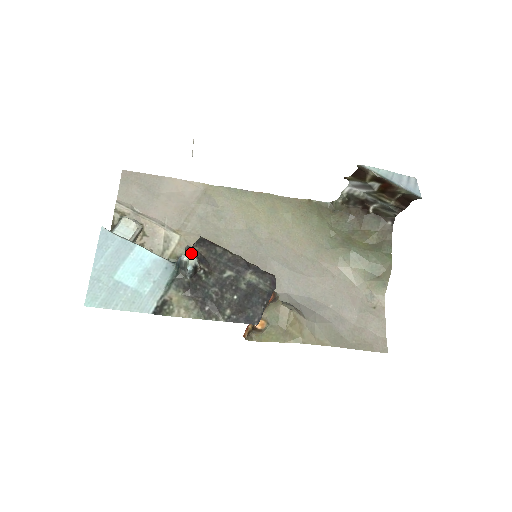
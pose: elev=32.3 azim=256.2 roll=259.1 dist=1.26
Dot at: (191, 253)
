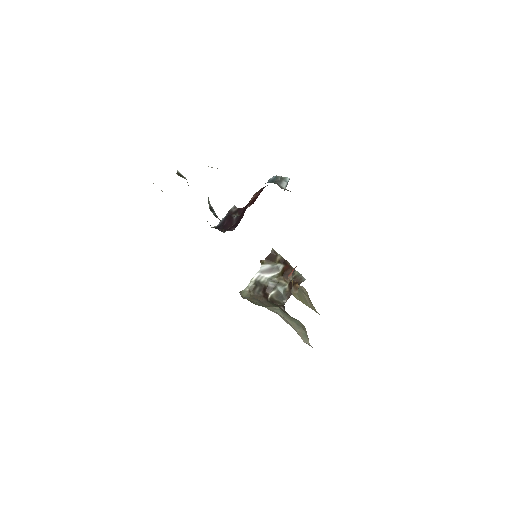
Dot at: occluded
